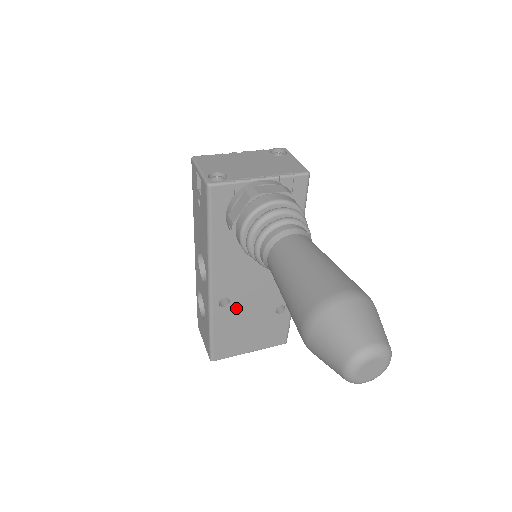
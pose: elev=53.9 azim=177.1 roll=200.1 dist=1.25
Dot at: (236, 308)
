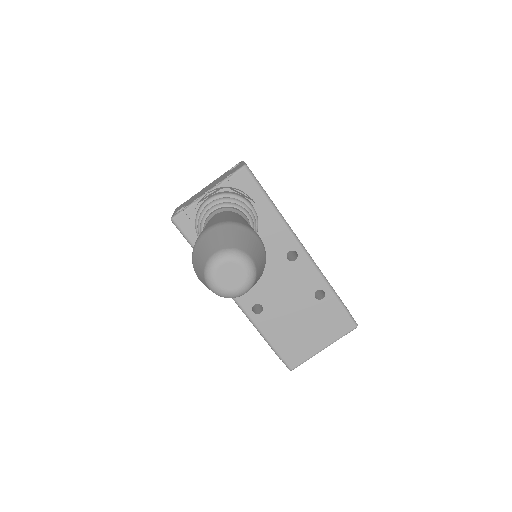
Dot at: (273, 310)
